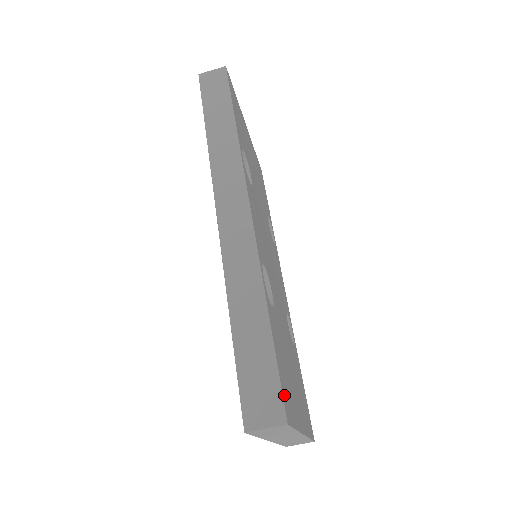
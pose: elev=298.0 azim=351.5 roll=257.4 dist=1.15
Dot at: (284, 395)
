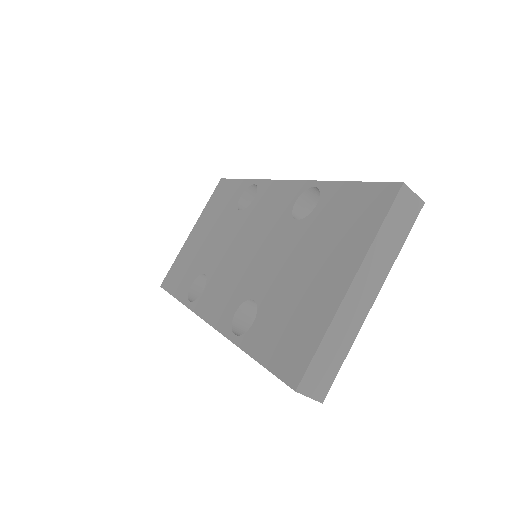
Dot at: occluded
